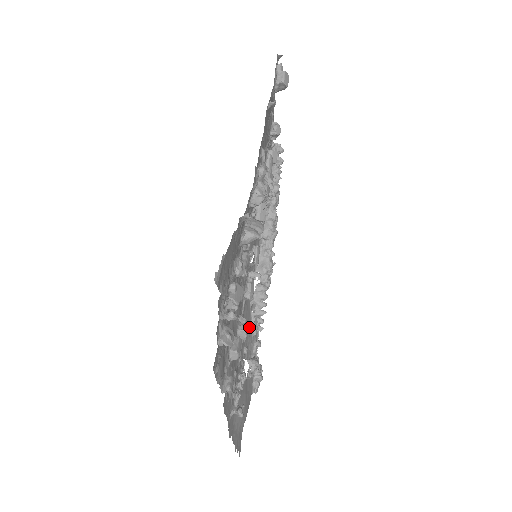
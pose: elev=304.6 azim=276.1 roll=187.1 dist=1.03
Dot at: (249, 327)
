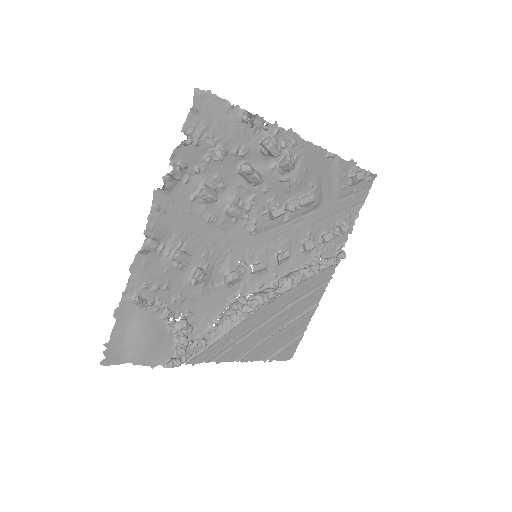
Dot at: (210, 316)
